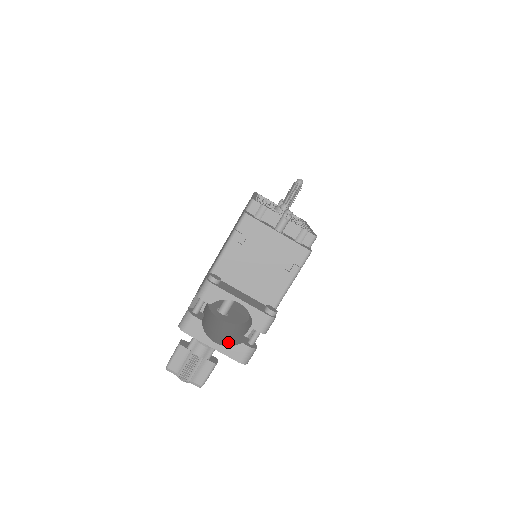
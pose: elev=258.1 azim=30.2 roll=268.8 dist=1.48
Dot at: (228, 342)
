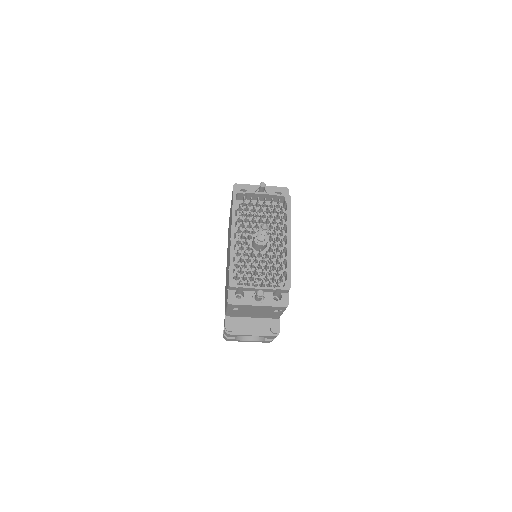
Dot at: occluded
